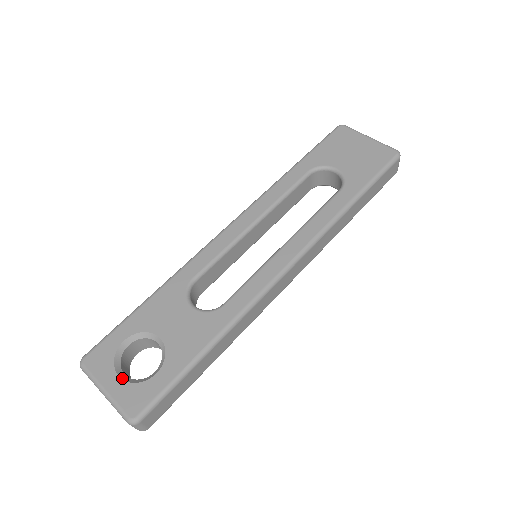
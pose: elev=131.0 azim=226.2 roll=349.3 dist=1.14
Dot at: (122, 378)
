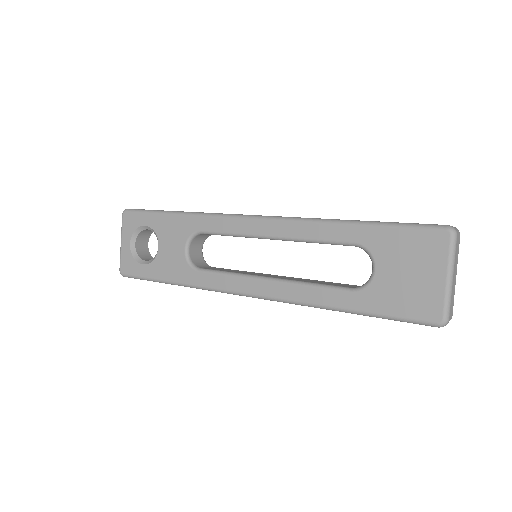
Dot at: (131, 246)
